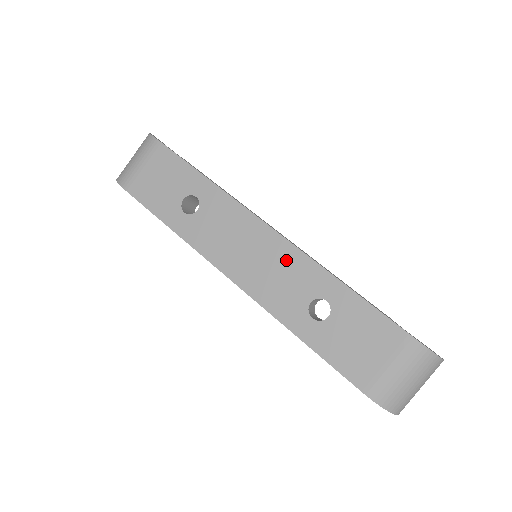
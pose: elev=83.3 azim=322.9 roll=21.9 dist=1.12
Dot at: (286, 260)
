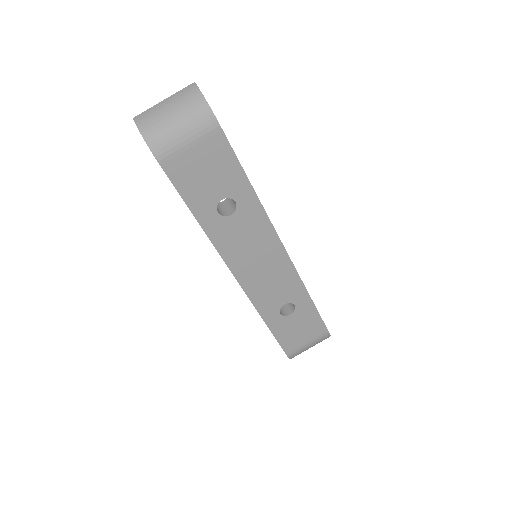
Dot at: (283, 275)
